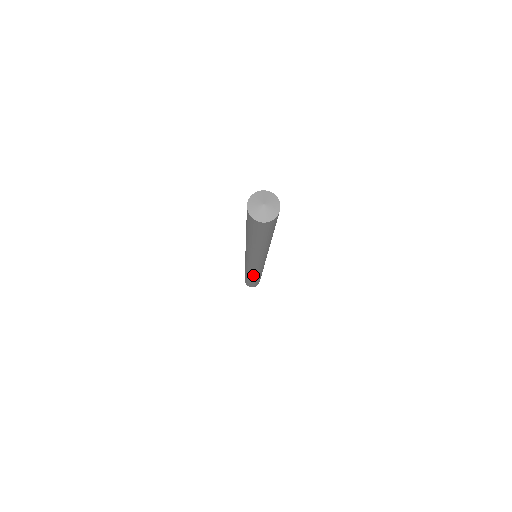
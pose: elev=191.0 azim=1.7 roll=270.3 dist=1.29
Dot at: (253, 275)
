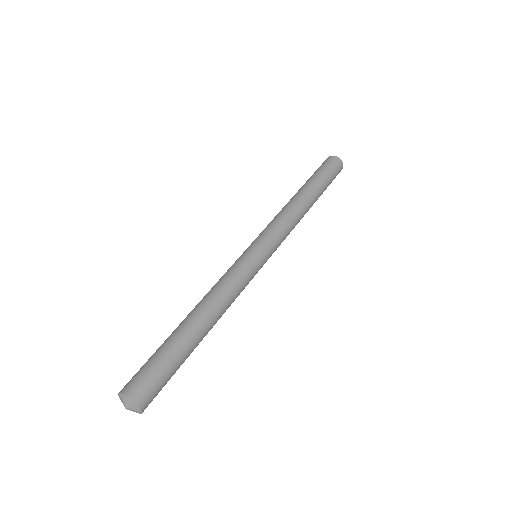
Dot at: occluded
